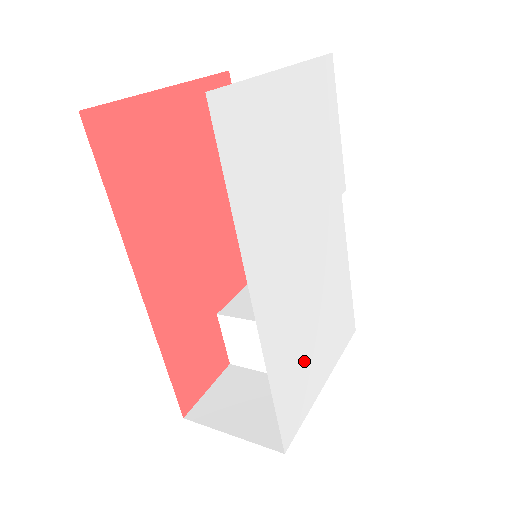
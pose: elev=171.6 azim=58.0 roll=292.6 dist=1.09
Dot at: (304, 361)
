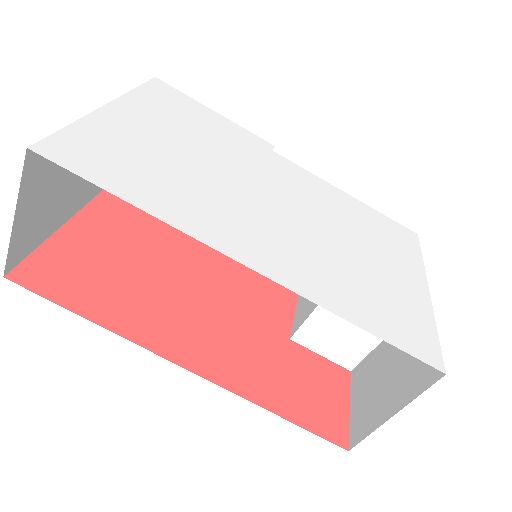
Dot at: (374, 283)
